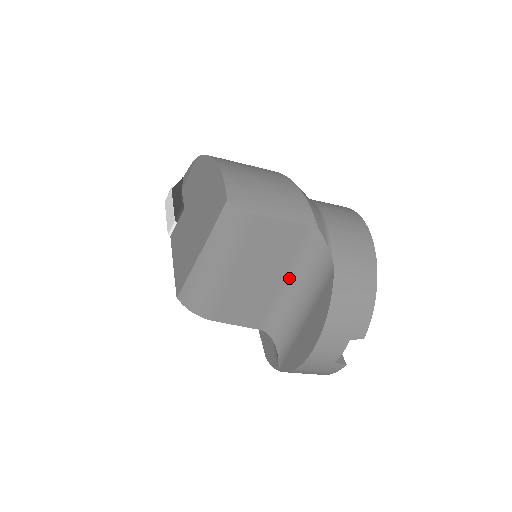
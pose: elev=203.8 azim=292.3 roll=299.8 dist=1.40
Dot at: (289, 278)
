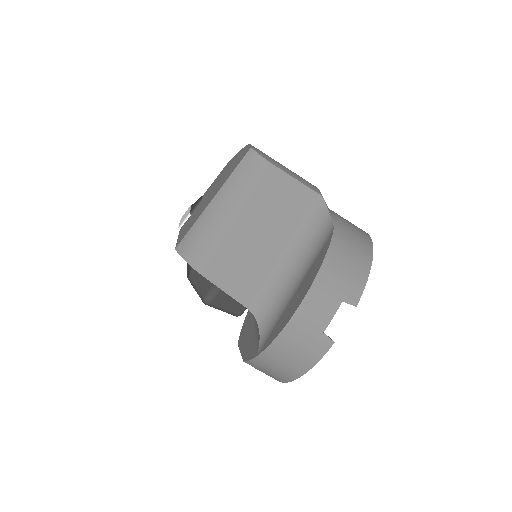
Dot at: (288, 247)
